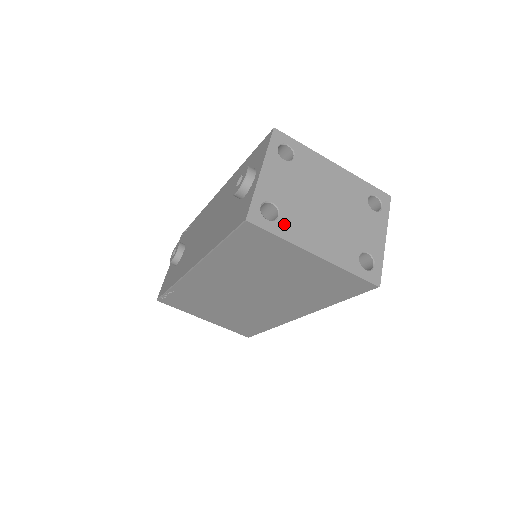
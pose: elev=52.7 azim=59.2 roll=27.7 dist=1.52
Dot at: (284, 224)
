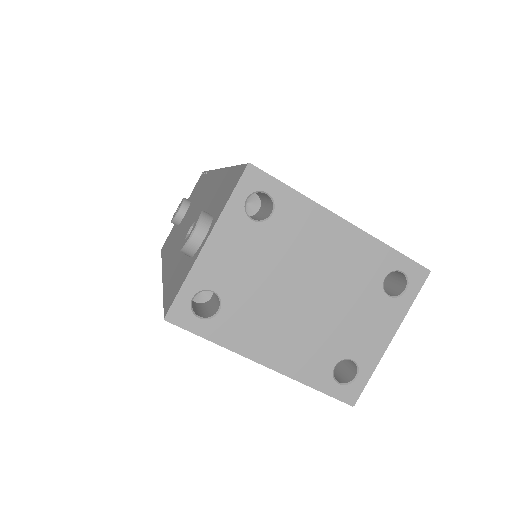
Dot at: (224, 323)
